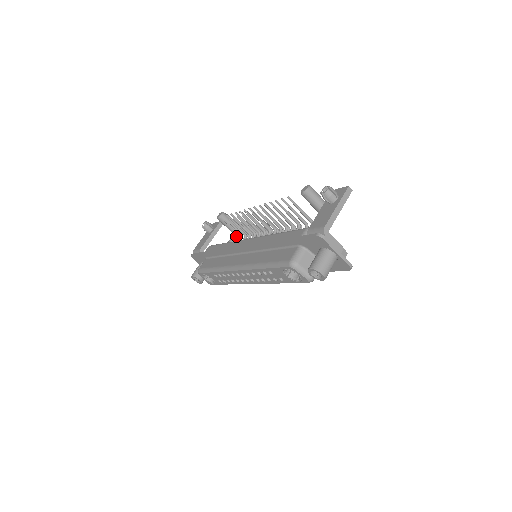
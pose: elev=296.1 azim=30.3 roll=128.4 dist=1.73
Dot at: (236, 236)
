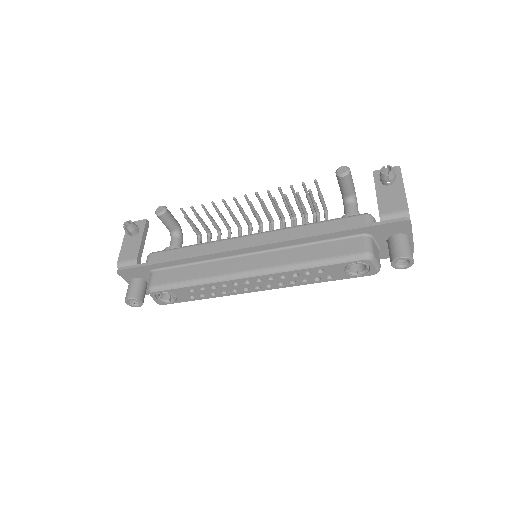
Dot at: (180, 236)
